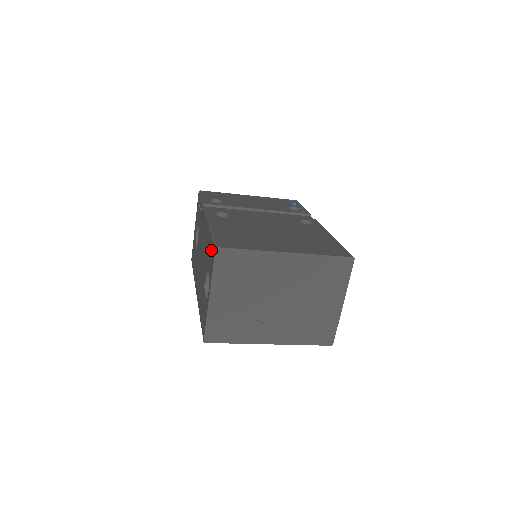
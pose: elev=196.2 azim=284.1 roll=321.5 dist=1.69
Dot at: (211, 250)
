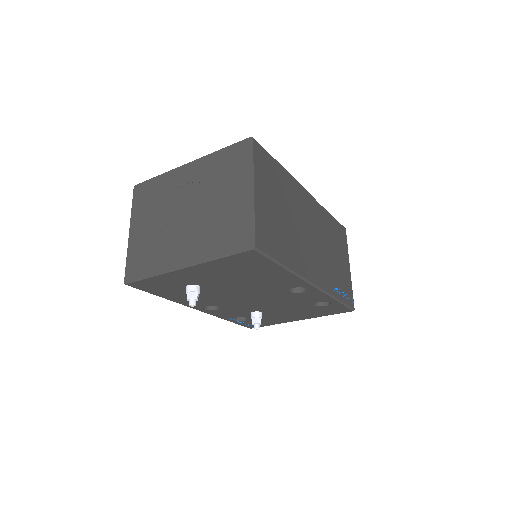
Dot at: occluded
